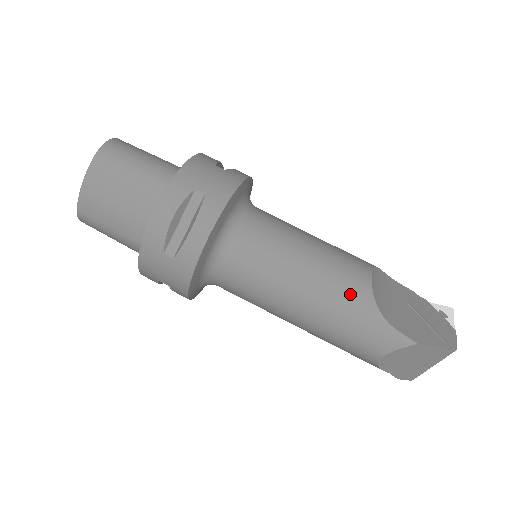
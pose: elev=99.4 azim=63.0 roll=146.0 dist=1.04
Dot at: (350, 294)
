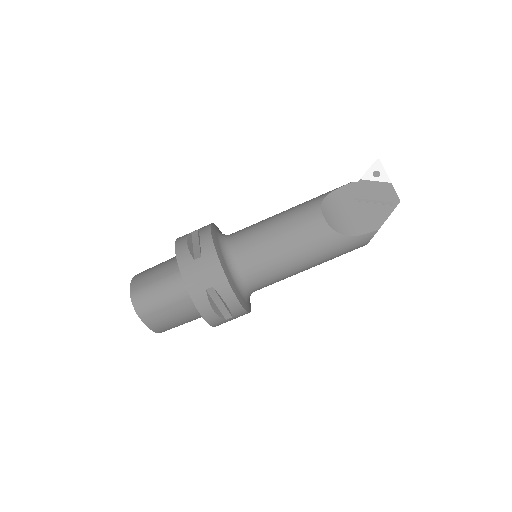
Dot at: (325, 244)
